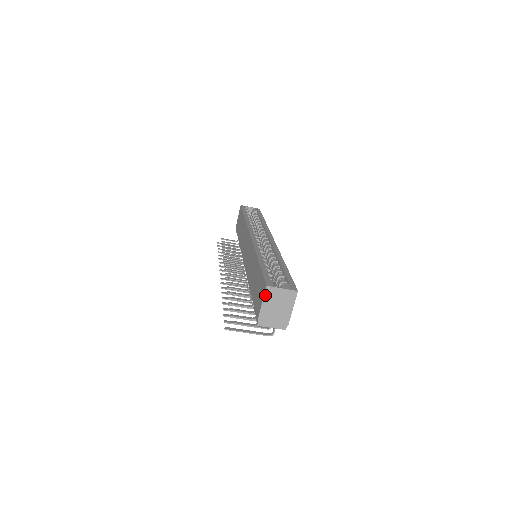
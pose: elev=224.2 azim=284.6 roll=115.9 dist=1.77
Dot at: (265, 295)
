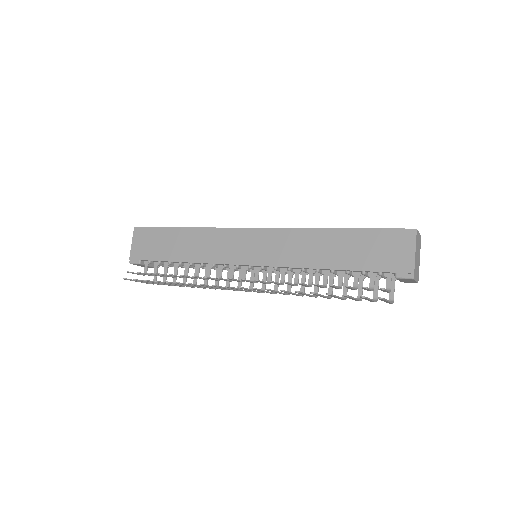
Dot at: (416, 240)
